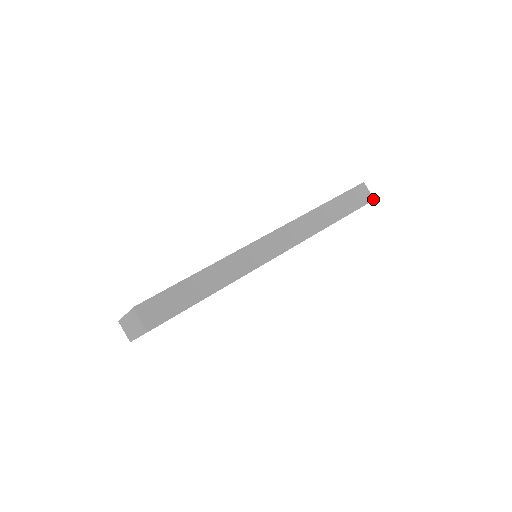
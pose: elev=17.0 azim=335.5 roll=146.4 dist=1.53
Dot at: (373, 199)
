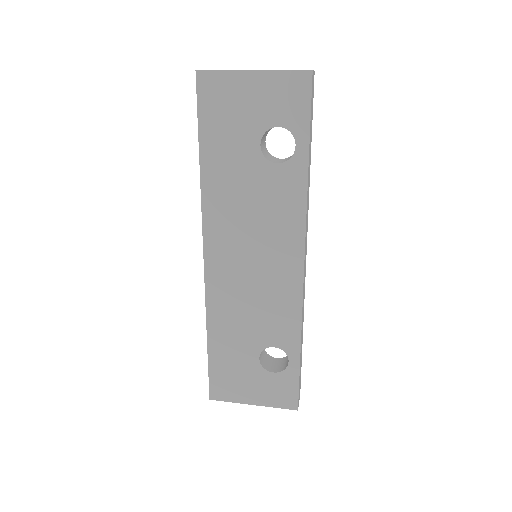
Dot at: (314, 73)
